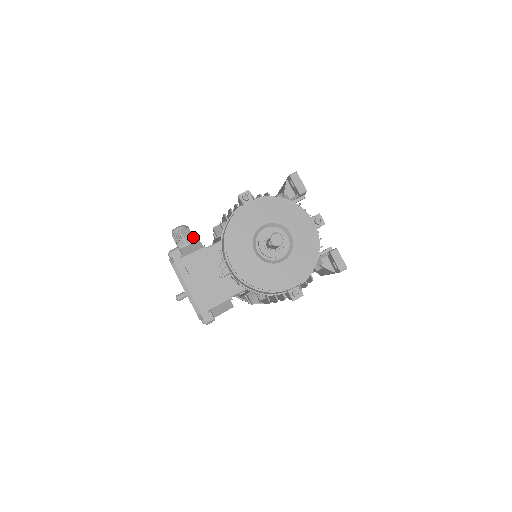
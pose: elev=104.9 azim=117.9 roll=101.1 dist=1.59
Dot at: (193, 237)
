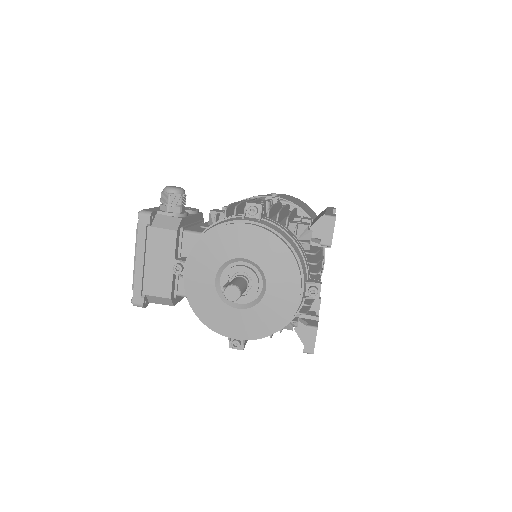
Dot at: (181, 208)
